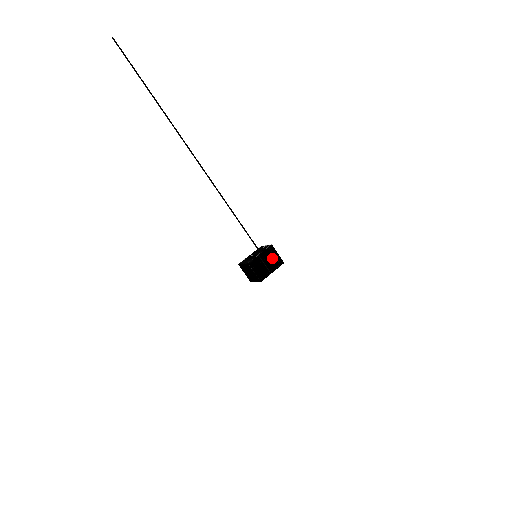
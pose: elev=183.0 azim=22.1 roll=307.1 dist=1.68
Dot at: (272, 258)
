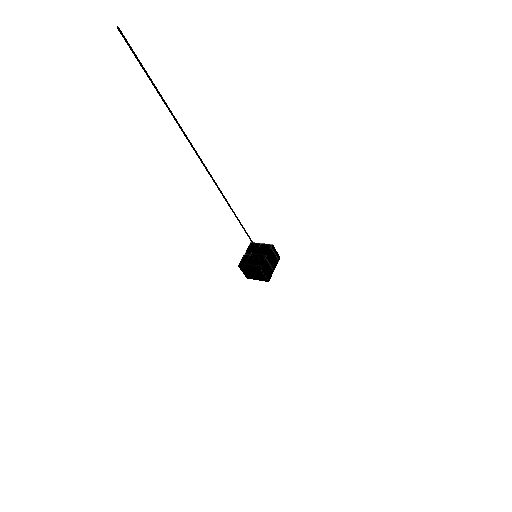
Dot at: (274, 257)
